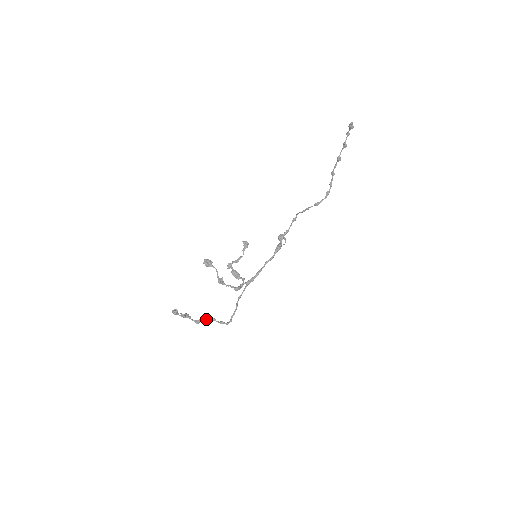
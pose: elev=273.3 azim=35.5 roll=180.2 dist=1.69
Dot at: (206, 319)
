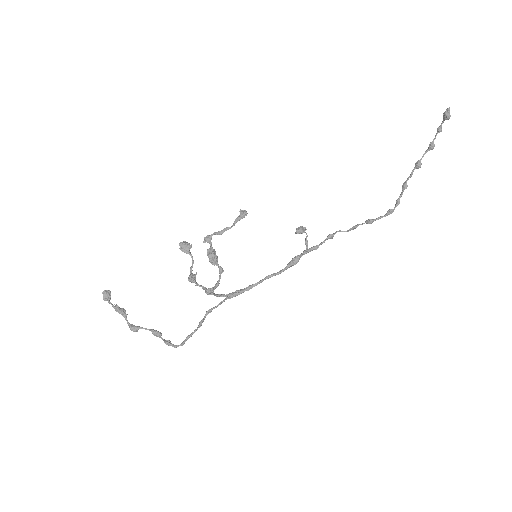
Dot at: (148, 329)
